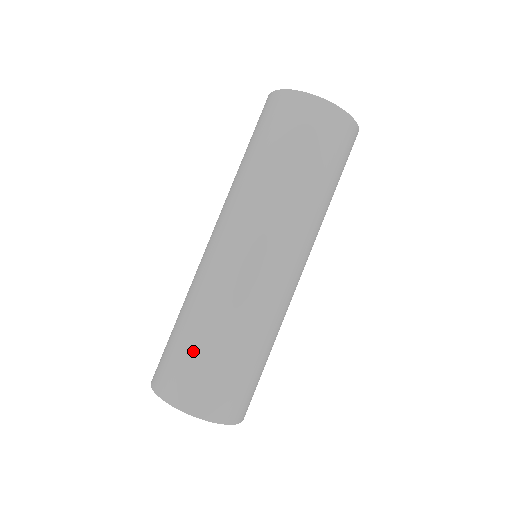
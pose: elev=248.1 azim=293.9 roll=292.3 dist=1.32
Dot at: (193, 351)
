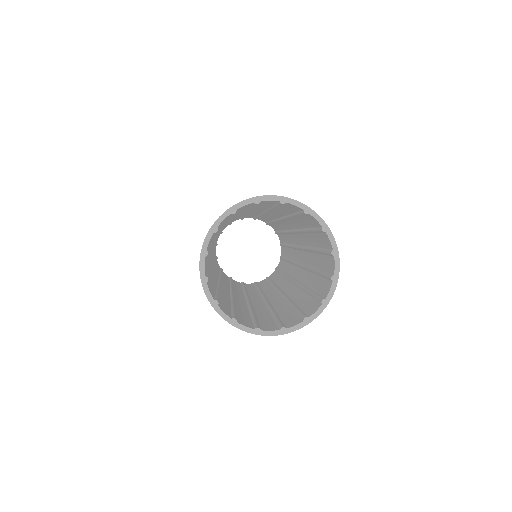
Dot at: occluded
